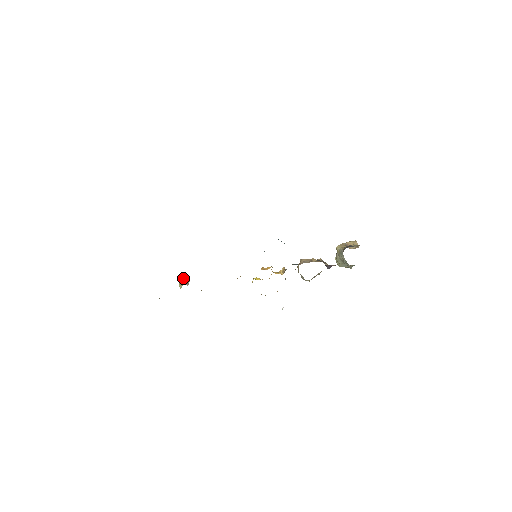
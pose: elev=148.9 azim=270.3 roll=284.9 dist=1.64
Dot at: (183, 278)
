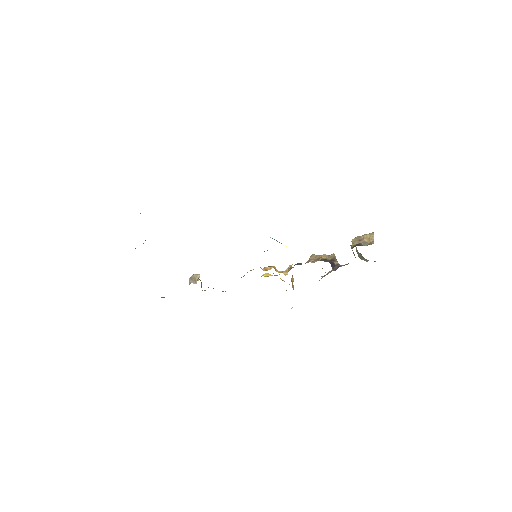
Dot at: (193, 274)
